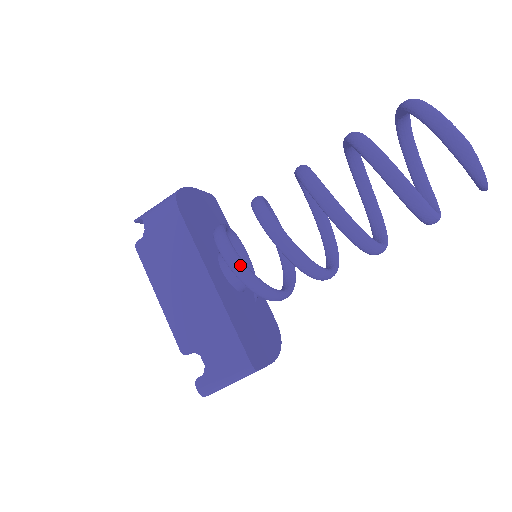
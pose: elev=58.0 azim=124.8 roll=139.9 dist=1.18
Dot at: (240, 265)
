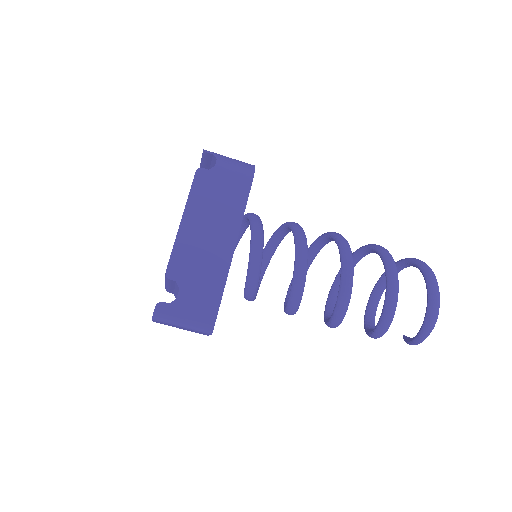
Dot at: (260, 256)
